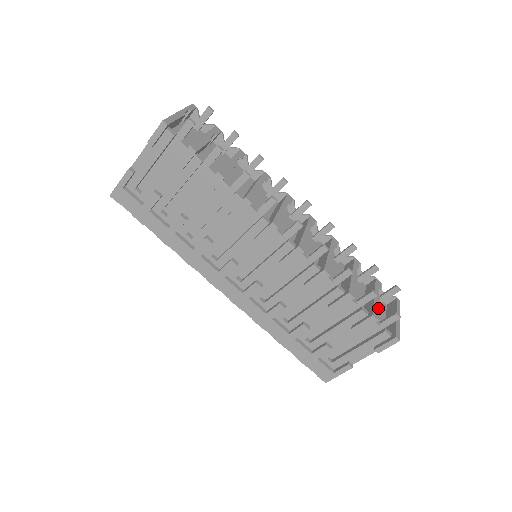
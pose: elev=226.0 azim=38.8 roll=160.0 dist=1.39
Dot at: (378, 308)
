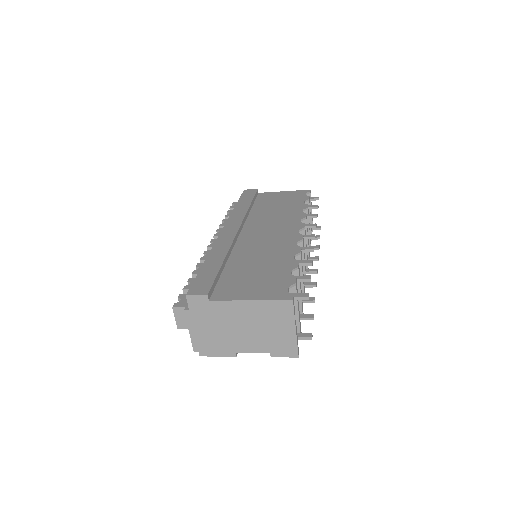
Dot at: occluded
